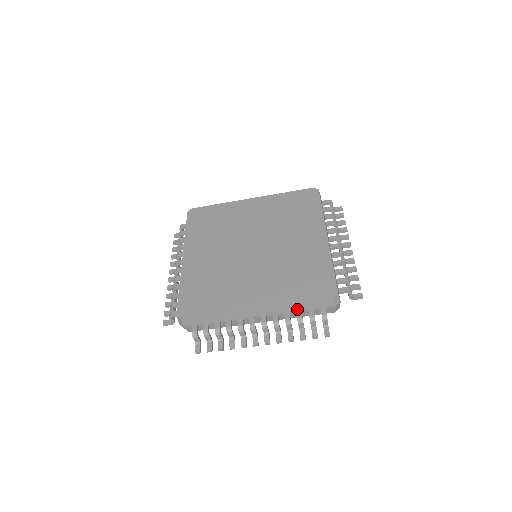
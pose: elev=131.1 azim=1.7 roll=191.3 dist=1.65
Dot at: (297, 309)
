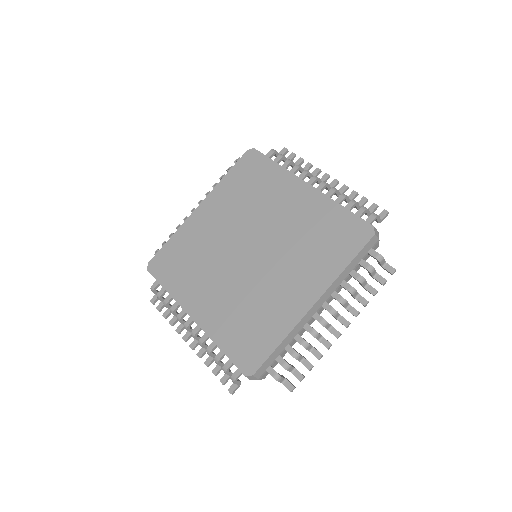
Dot at: (349, 272)
